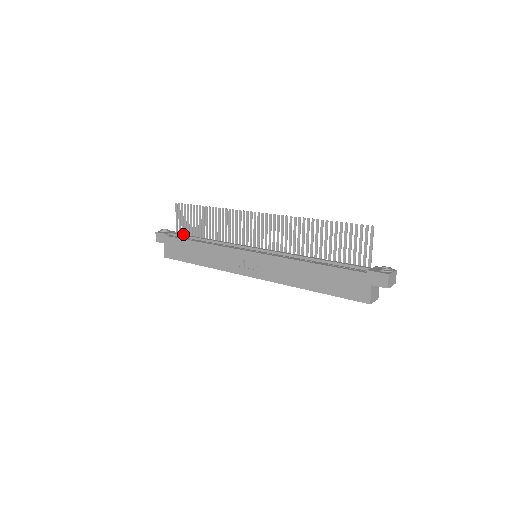
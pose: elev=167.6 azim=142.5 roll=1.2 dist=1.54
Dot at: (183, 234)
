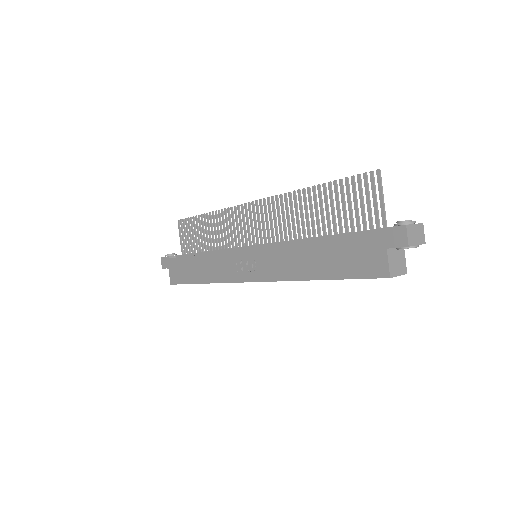
Dot at: occluded
